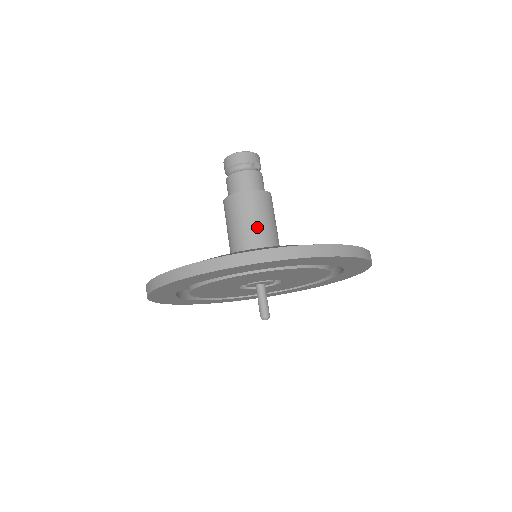
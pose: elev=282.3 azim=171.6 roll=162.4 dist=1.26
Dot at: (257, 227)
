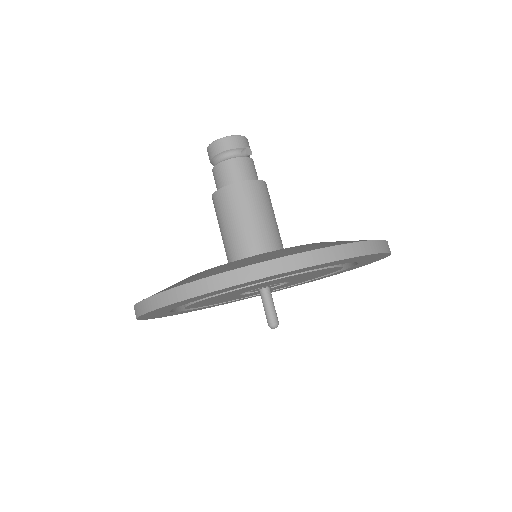
Dot at: (258, 224)
